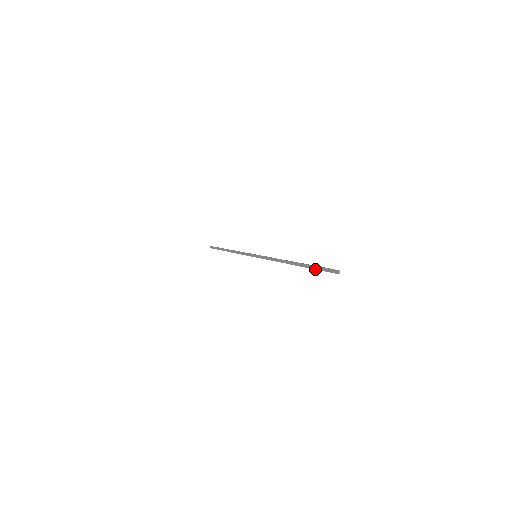
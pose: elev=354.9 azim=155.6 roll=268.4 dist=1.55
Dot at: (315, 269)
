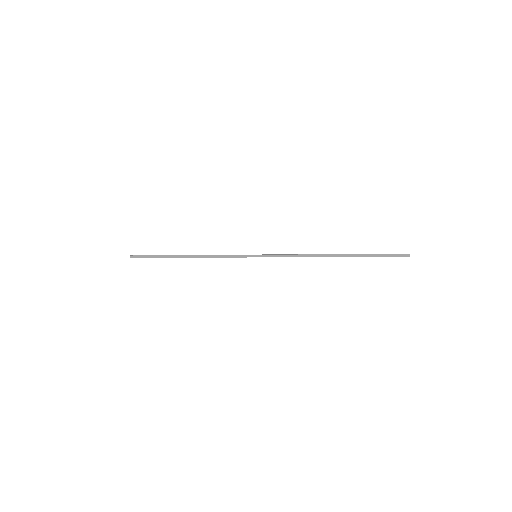
Dot at: occluded
